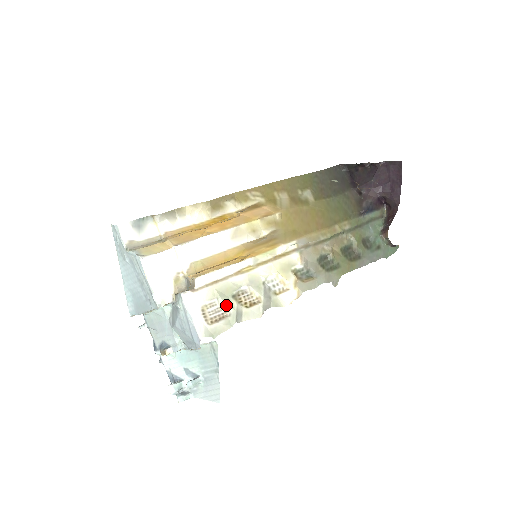
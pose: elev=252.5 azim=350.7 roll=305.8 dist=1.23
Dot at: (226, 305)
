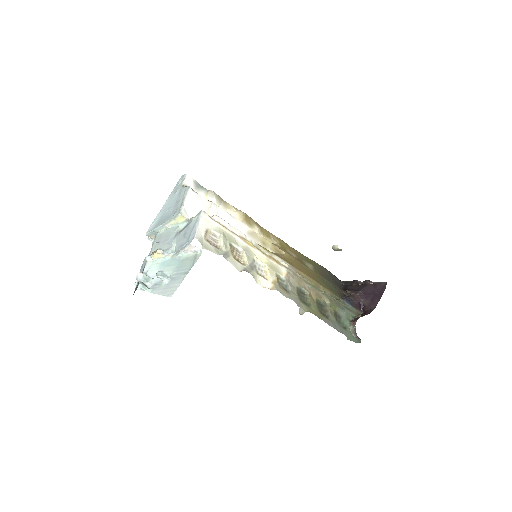
Dot at: (223, 242)
